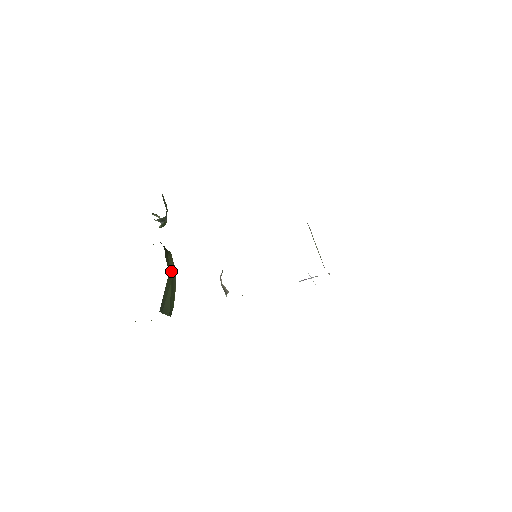
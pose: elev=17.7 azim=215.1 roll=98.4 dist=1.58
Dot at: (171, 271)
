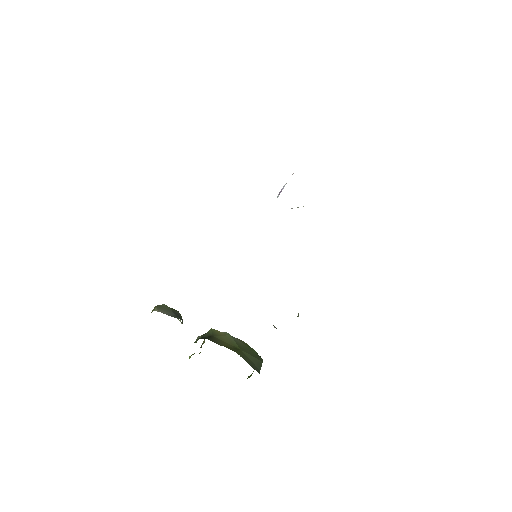
Dot at: (231, 343)
